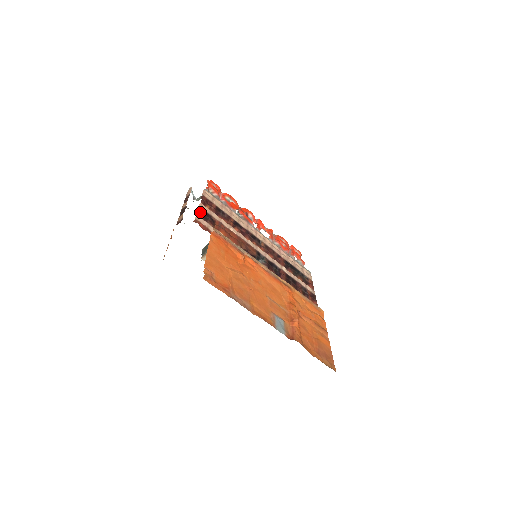
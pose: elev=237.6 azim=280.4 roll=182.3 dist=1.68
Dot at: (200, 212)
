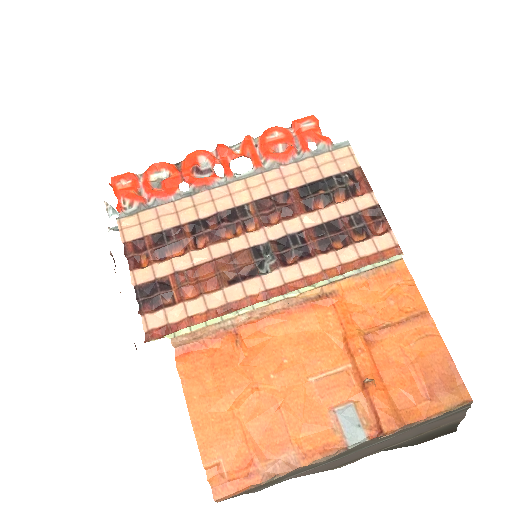
Dot at: (141, 301)
